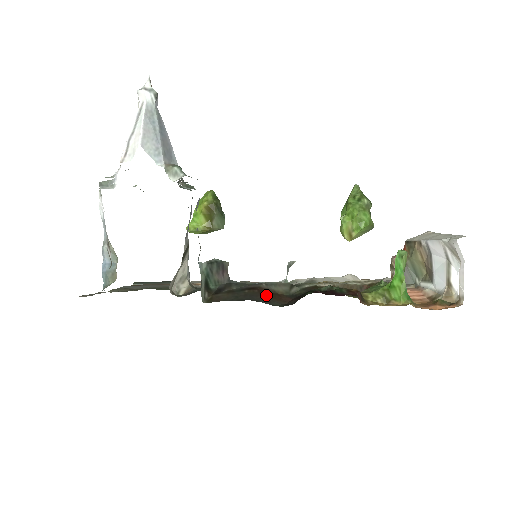
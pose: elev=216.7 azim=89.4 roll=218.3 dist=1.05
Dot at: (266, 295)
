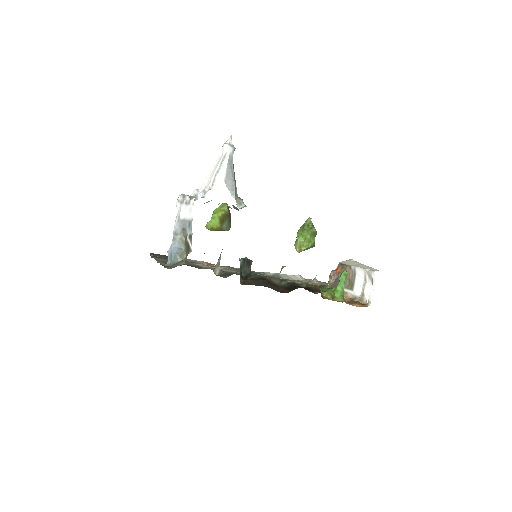
Dot at: (272, 284)
